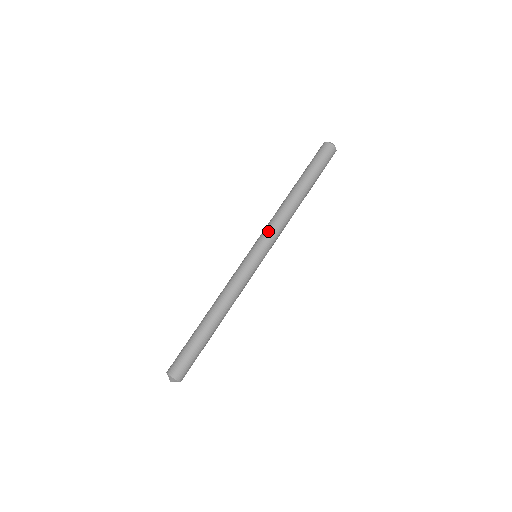
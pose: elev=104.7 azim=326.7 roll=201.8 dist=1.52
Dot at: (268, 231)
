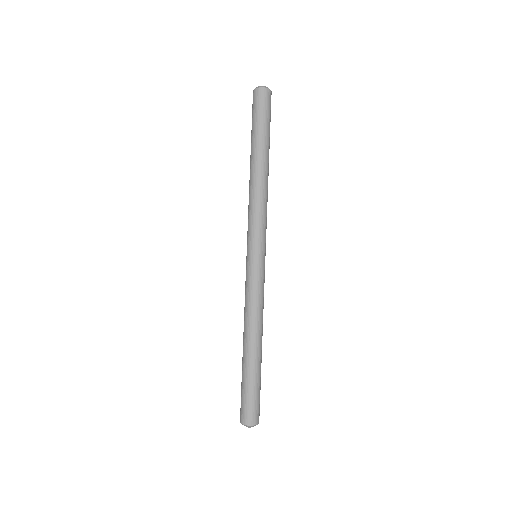
Dot at: (252, 224)
